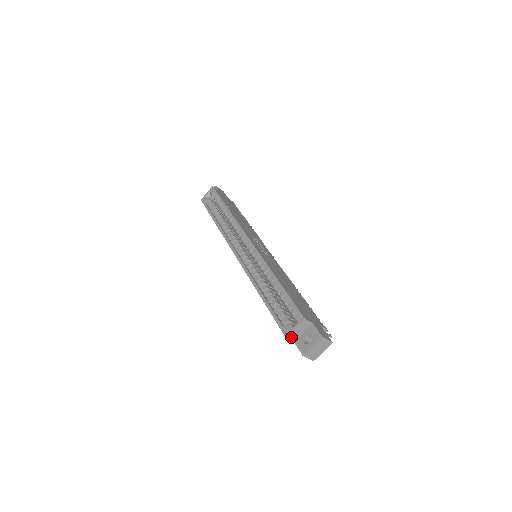
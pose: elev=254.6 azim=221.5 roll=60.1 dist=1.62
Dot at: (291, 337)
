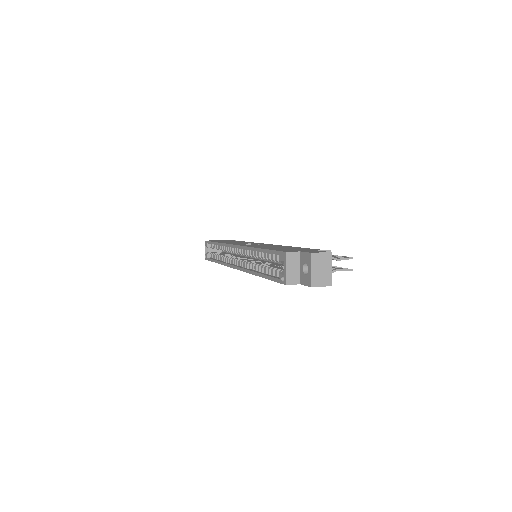
Dot at: (291, 281)
